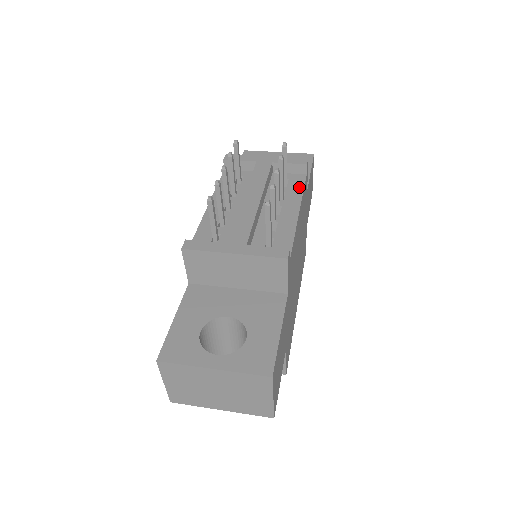
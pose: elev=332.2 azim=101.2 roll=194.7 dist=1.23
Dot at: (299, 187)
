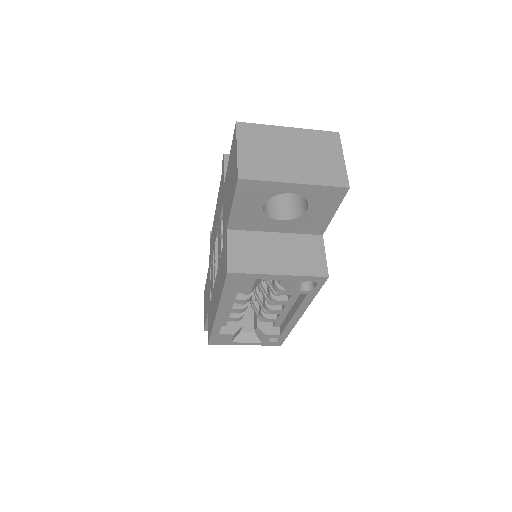
Dot at: occluded
